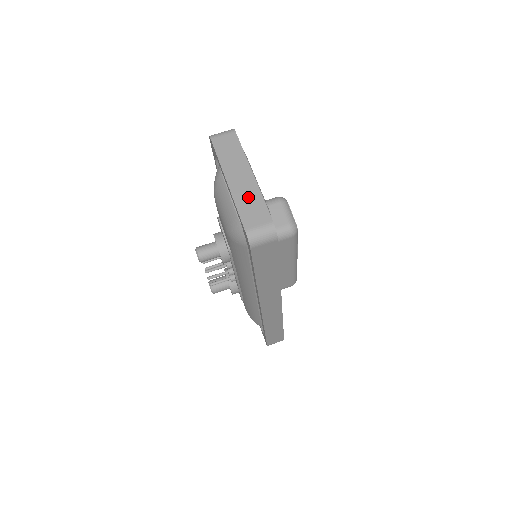
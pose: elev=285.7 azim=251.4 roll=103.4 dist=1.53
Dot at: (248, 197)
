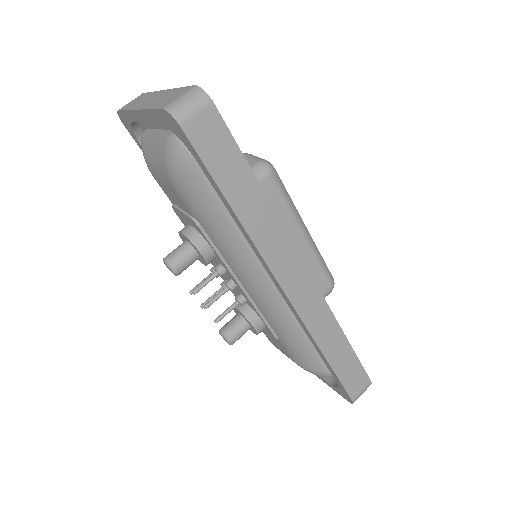
Dot at: (162, 98)
